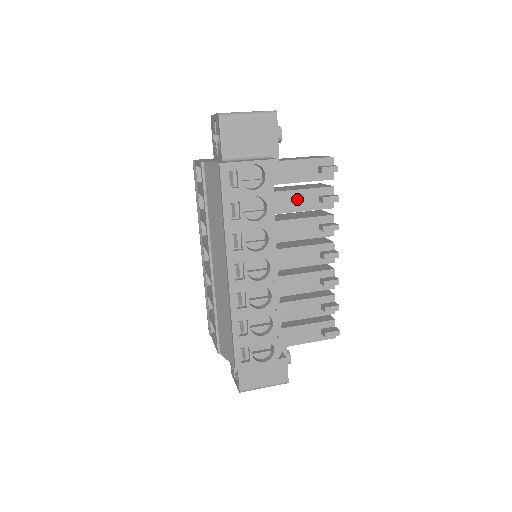
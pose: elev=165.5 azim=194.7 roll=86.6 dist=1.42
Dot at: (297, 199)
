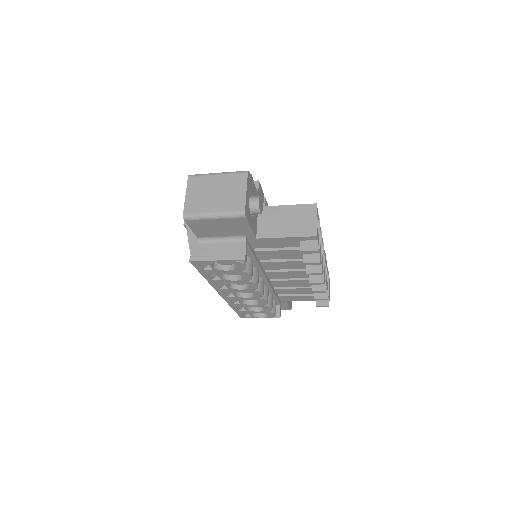
Dot at: (281, 254)
